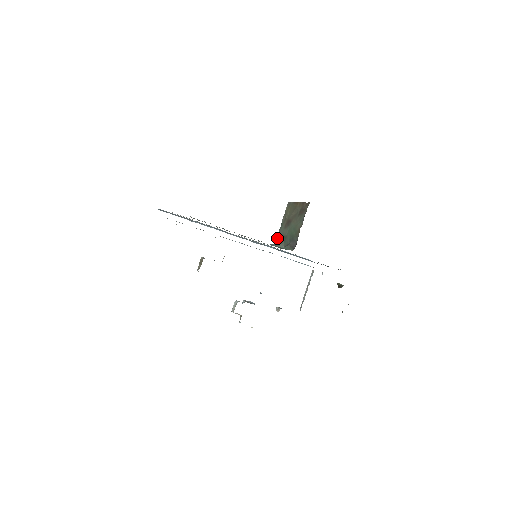
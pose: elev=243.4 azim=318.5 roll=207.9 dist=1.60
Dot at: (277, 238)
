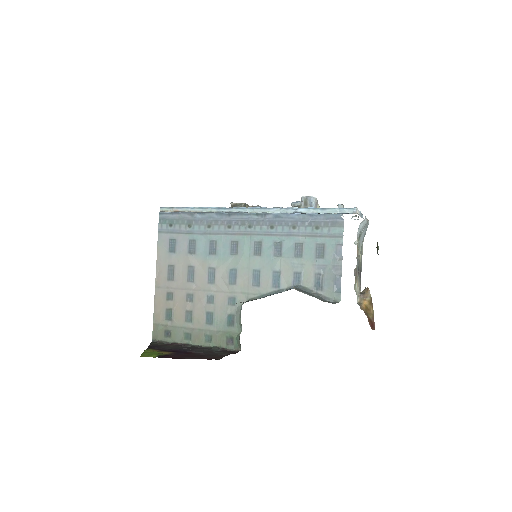
Dot at: occluded
